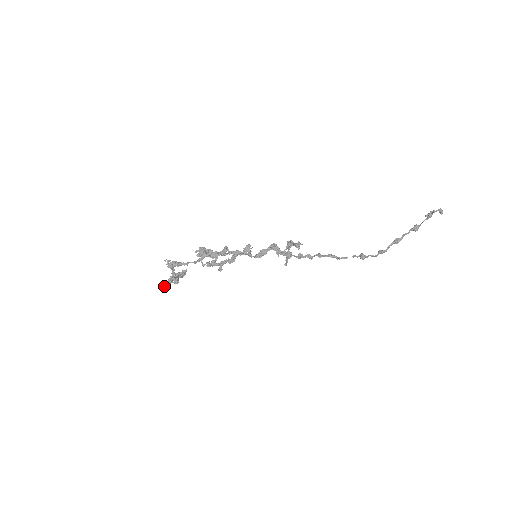
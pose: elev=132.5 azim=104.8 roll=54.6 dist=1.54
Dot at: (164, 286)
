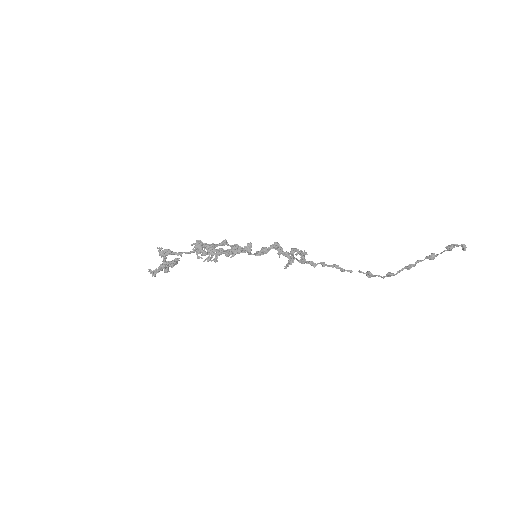
Dot at: (153, 274)
